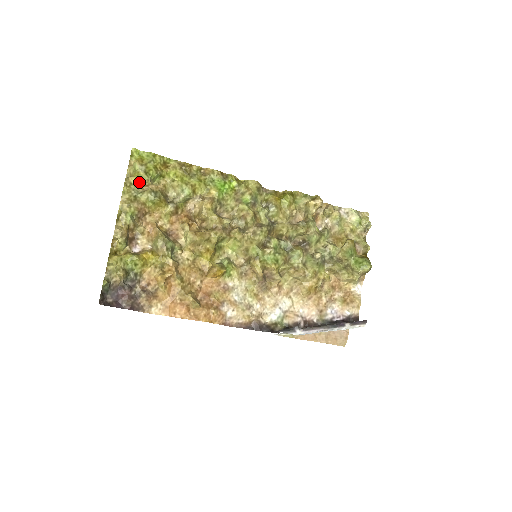
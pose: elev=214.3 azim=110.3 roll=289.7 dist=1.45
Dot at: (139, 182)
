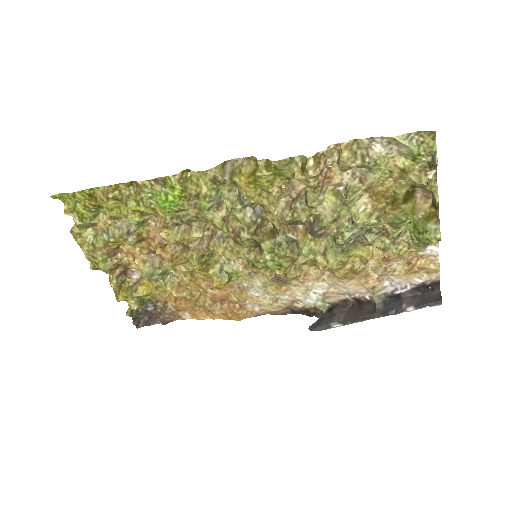
Dot at: (85, 227)
